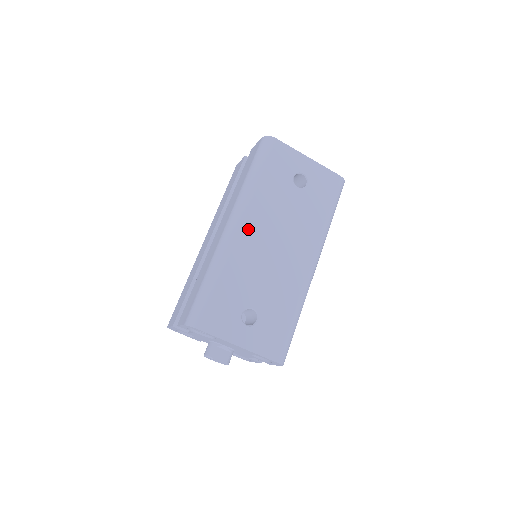
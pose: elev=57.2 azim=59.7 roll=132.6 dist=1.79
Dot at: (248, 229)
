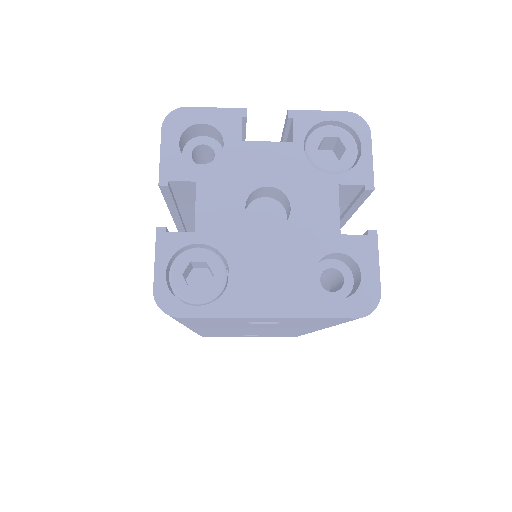
Dot at: occluded
